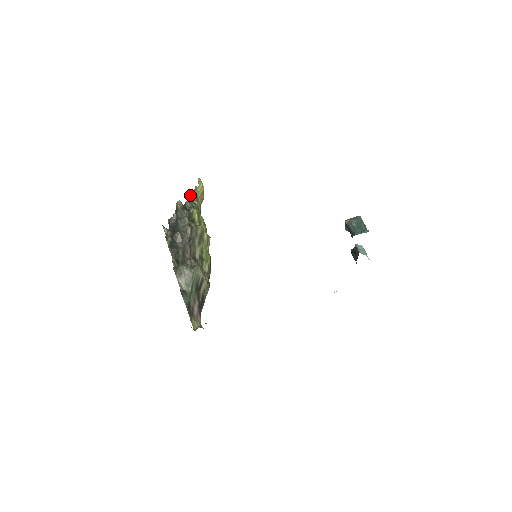
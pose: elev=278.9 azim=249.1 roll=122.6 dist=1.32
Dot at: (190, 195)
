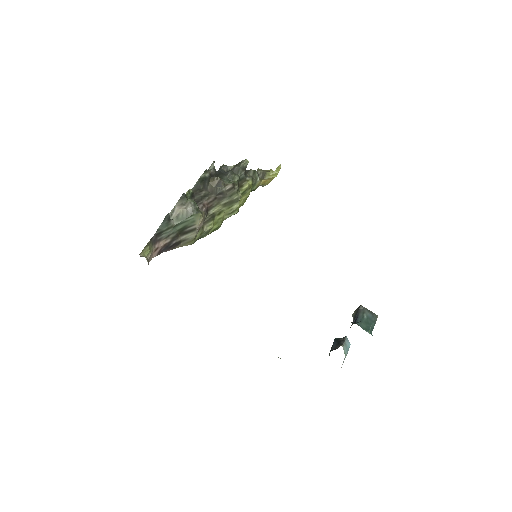
Dot at: (260, 170)
